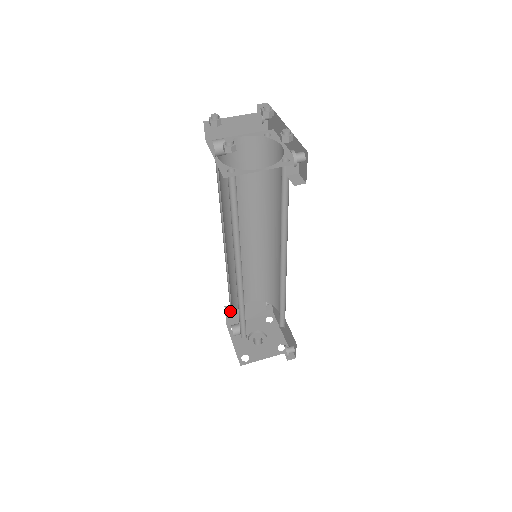
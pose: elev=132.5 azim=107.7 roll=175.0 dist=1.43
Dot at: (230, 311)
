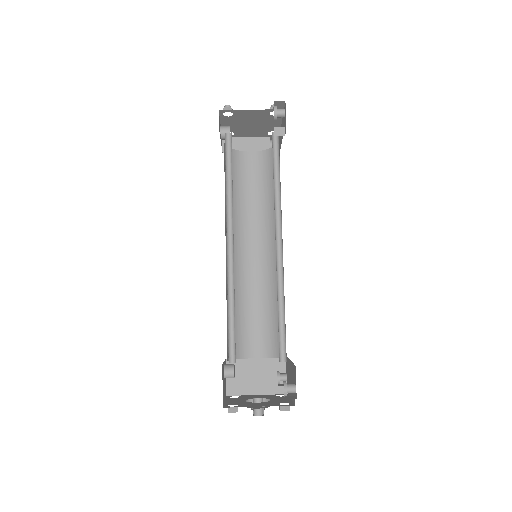
Dot at: occluded
